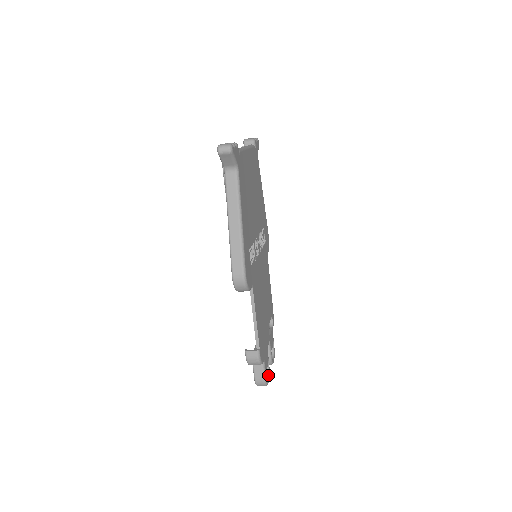
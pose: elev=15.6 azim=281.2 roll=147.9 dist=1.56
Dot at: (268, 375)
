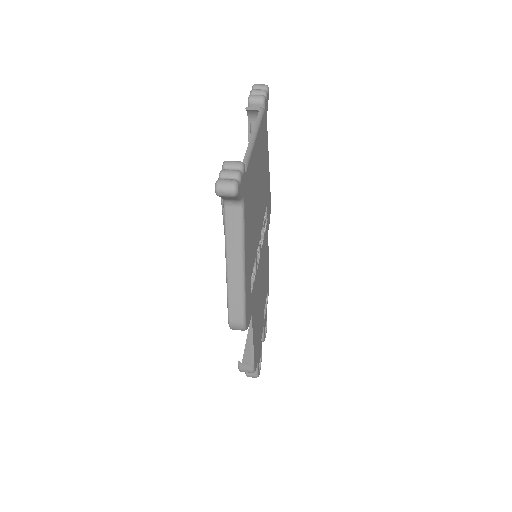
Dot at: (260, 363)
